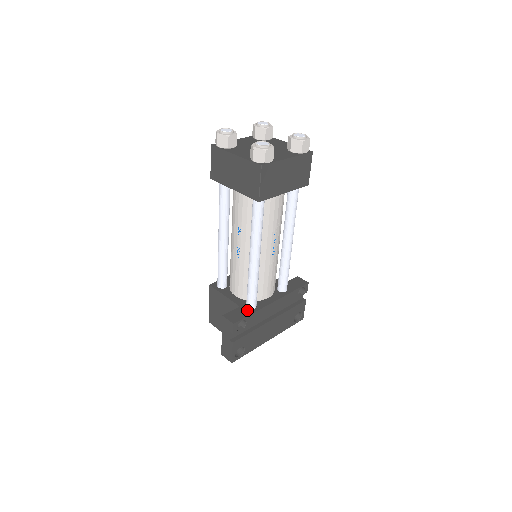
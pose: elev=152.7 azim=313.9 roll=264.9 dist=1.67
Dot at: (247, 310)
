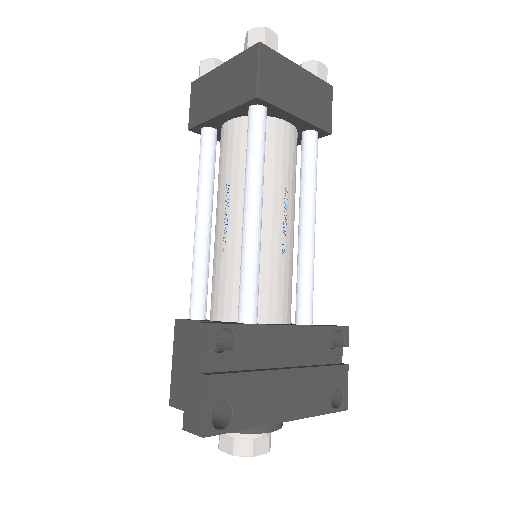
Dot at: (239, 323)
